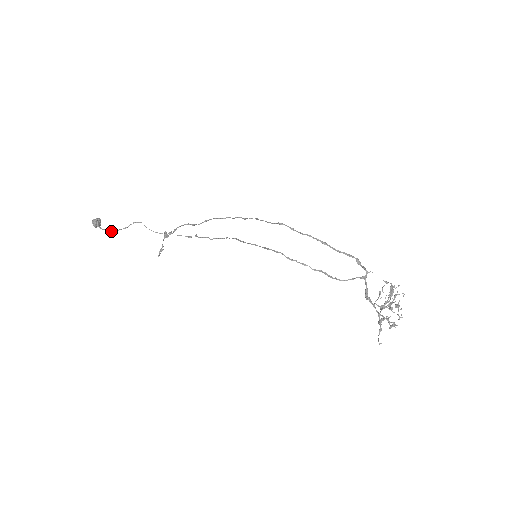
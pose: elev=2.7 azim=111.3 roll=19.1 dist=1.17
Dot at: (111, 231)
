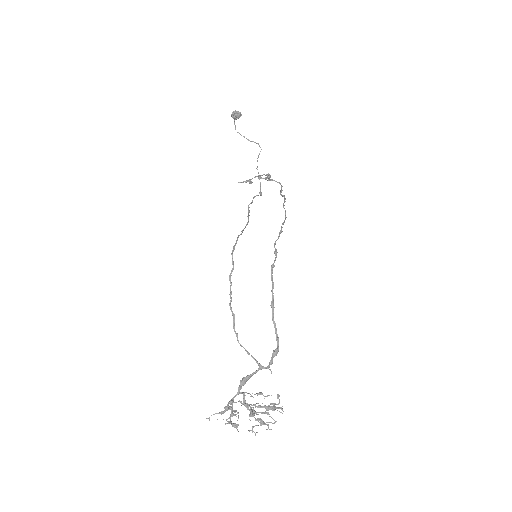
Dot at: occluded
